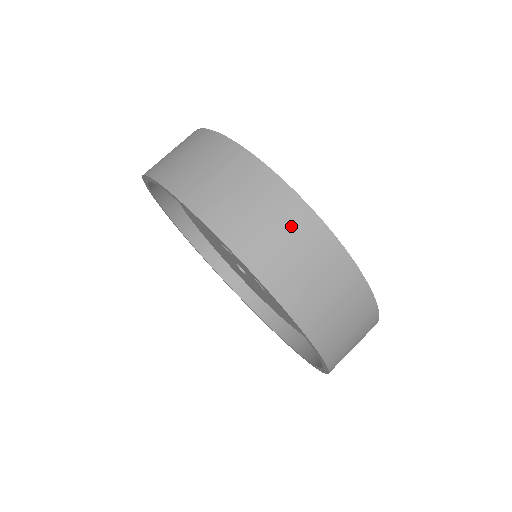
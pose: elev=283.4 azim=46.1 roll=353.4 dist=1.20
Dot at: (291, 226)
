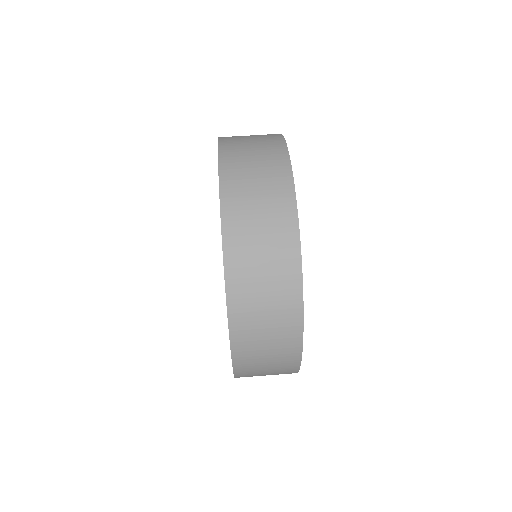
Dot at: (279, 303)
